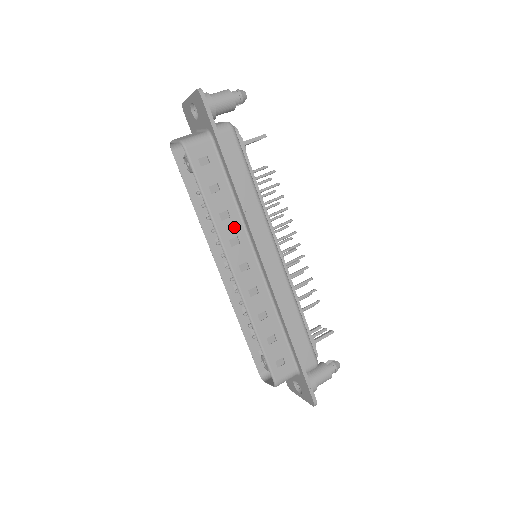
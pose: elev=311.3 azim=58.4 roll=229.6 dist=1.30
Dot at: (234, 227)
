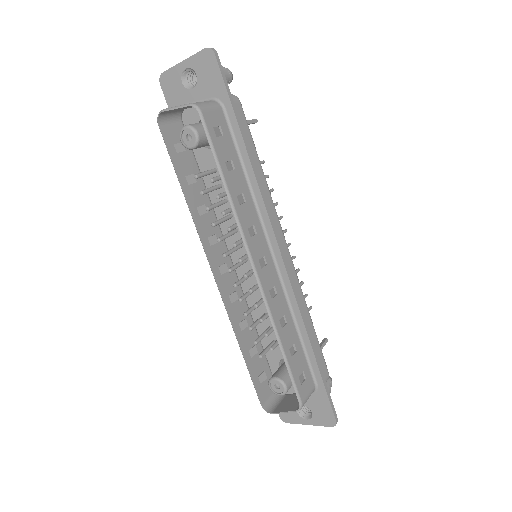
Dot at: (250, 214)
